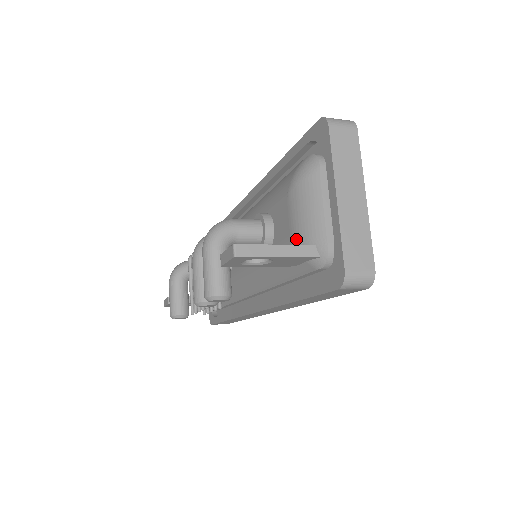
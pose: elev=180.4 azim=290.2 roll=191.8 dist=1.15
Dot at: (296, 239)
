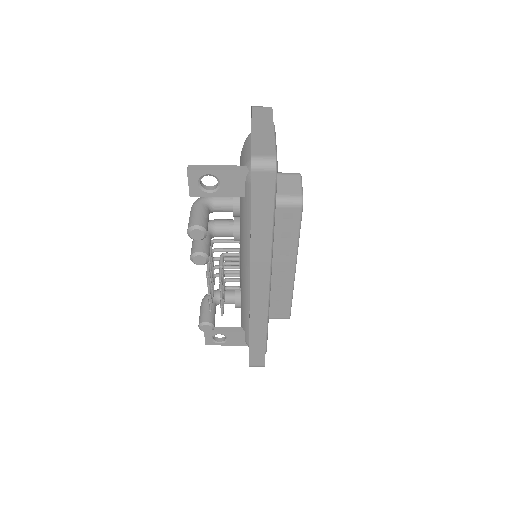
Dot at: occluded
